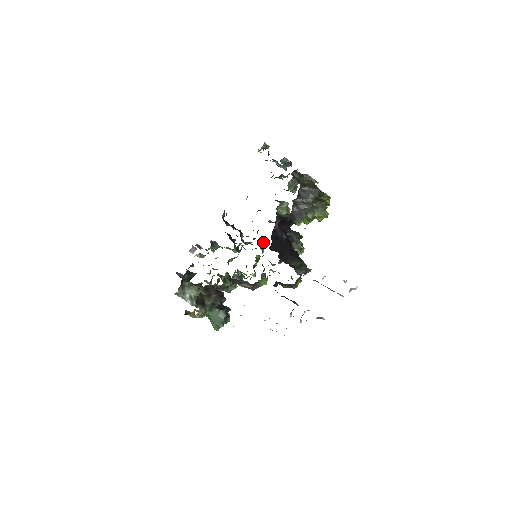
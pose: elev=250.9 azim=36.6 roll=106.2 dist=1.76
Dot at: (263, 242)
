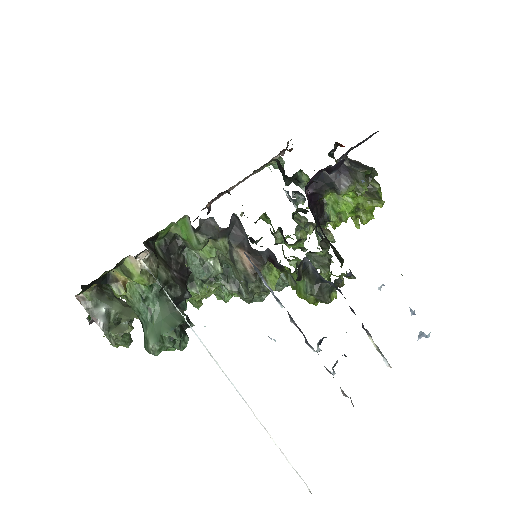
Dot at: occluded
